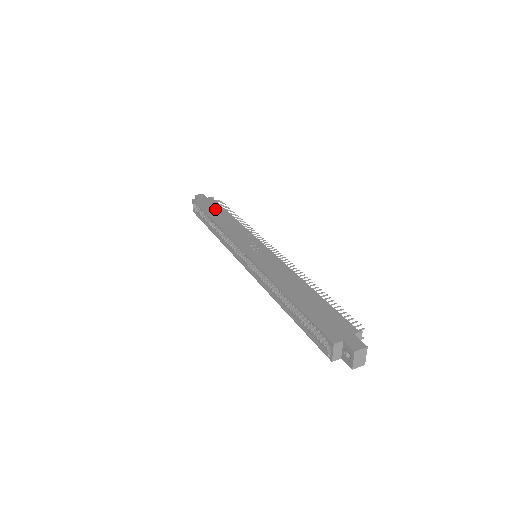
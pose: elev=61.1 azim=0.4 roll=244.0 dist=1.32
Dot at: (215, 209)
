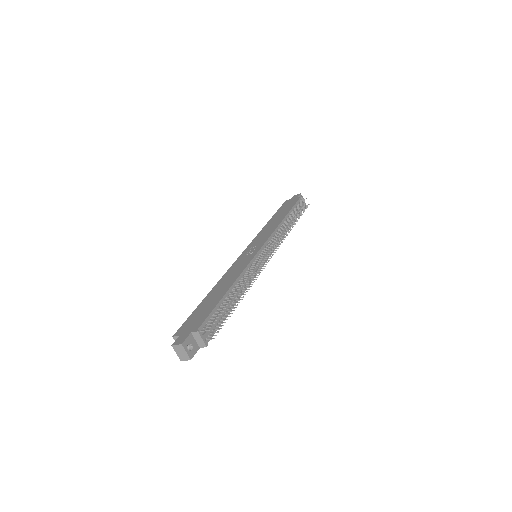
Dot at: (285, 210)
